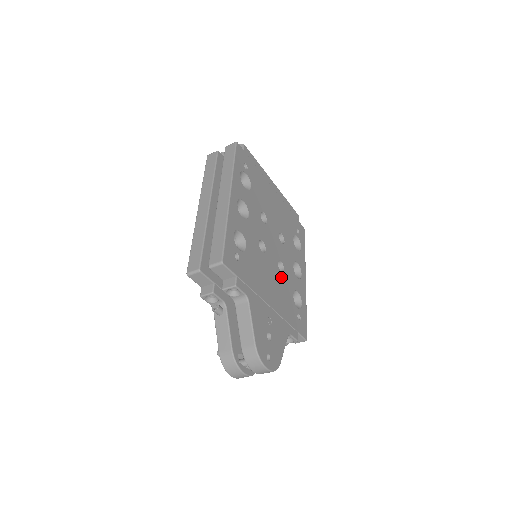
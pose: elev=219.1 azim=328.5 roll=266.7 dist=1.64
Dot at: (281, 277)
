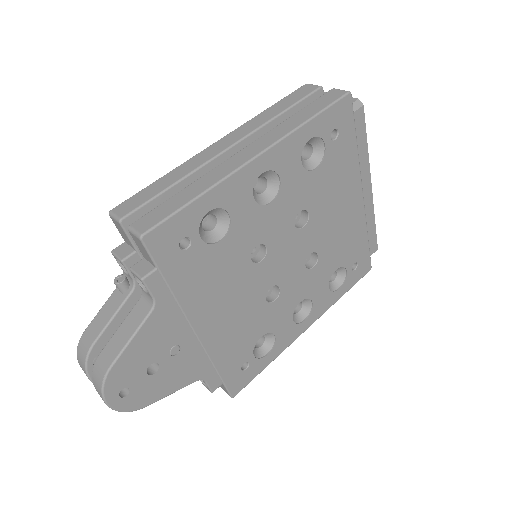
Dot at: (259, 307)
